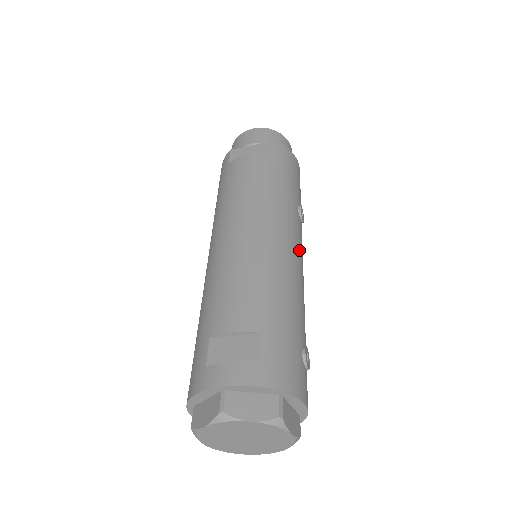
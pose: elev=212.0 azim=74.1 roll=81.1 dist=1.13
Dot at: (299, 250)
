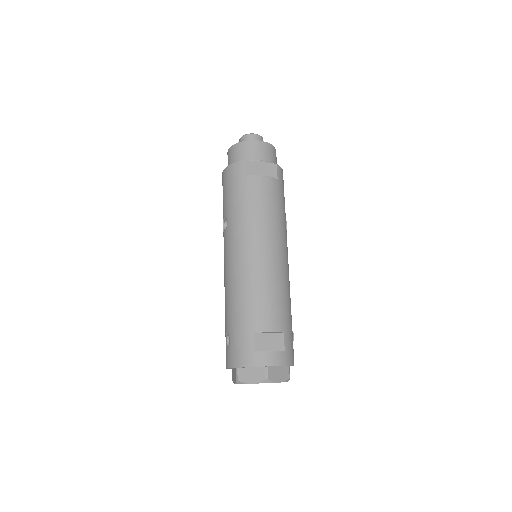
Dot at: occluded
